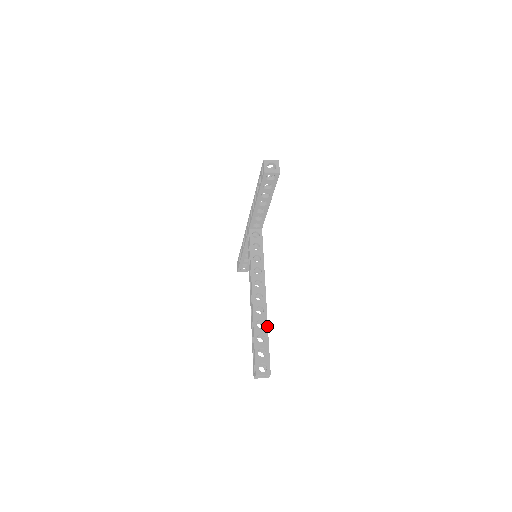
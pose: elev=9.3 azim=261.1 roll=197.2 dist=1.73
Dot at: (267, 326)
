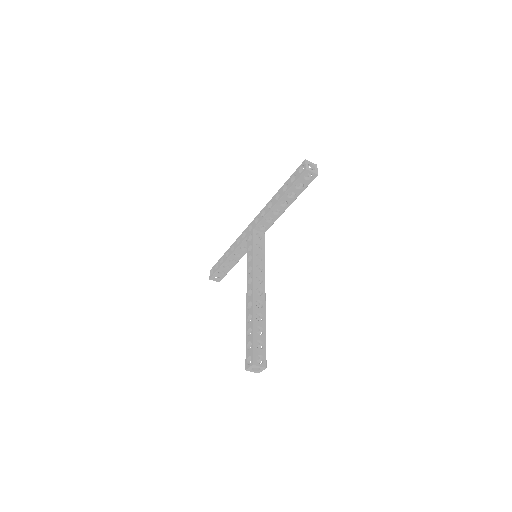
Dot at: (265, 321)
